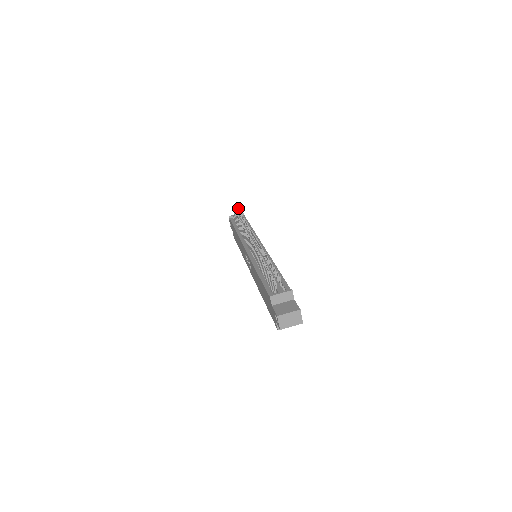
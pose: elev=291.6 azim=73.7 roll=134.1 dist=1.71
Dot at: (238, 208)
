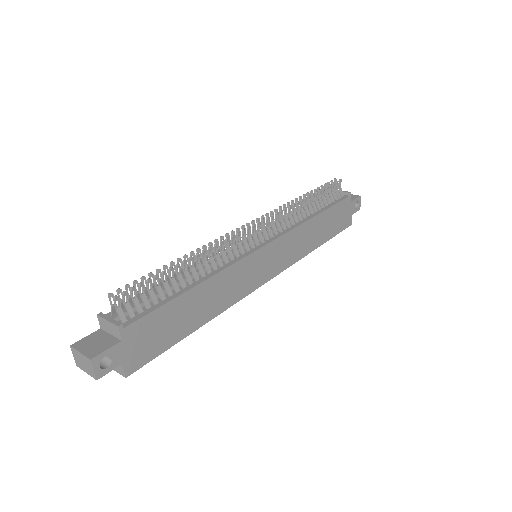
Dot at: occluded
